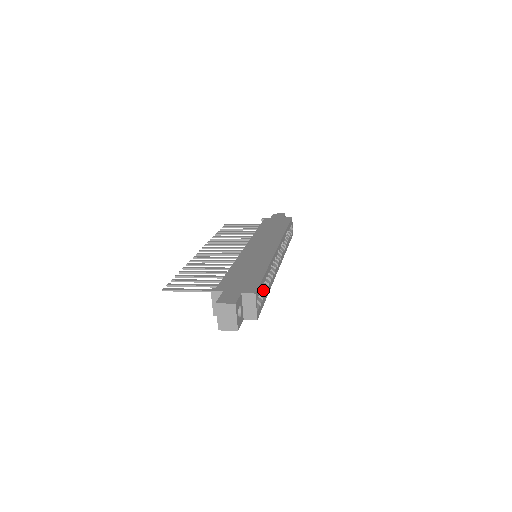
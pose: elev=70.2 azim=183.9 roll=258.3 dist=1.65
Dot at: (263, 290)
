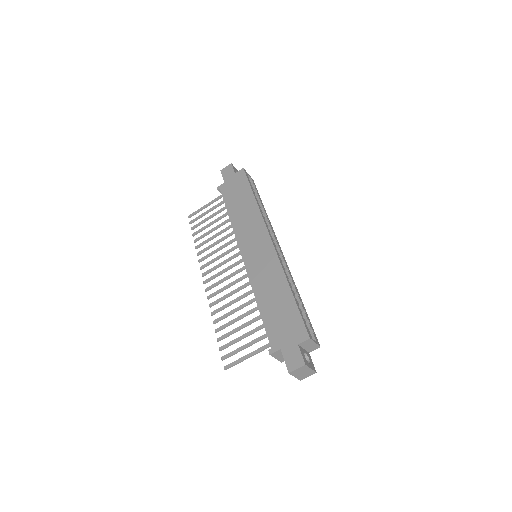
Dot at: (300, 308)
